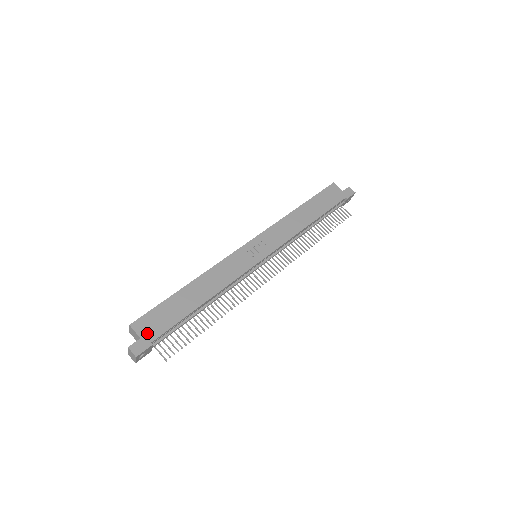
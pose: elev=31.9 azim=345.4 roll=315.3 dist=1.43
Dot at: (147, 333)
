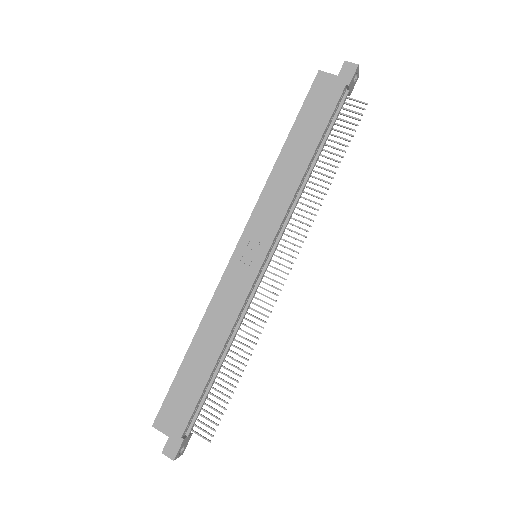
Dot at: (173, 428)
